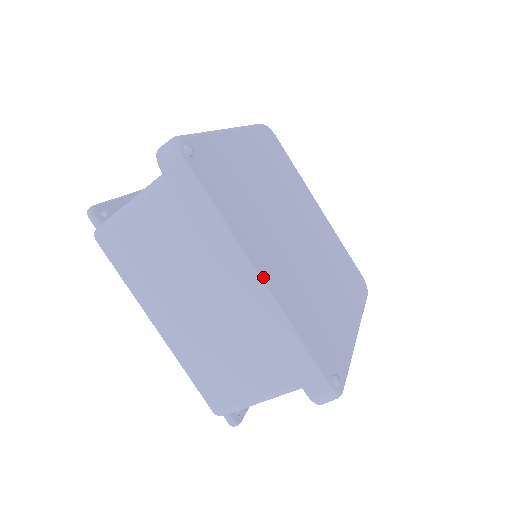
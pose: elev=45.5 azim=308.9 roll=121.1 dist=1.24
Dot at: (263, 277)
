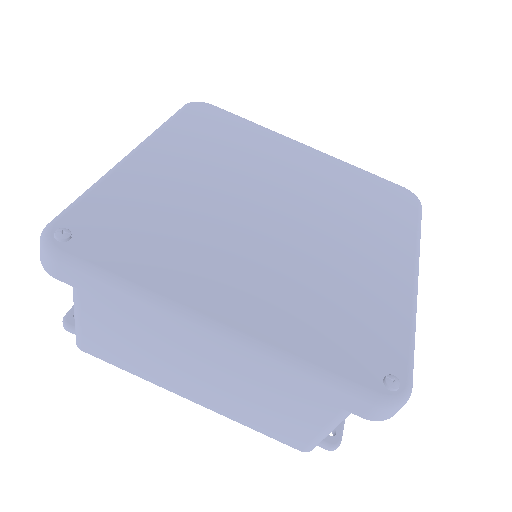
Dot at: (225, 321)
